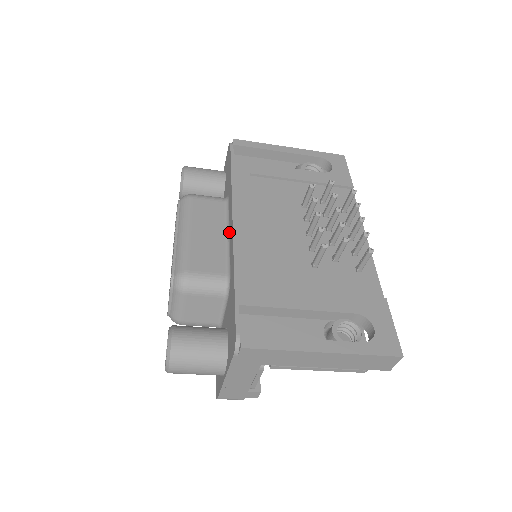
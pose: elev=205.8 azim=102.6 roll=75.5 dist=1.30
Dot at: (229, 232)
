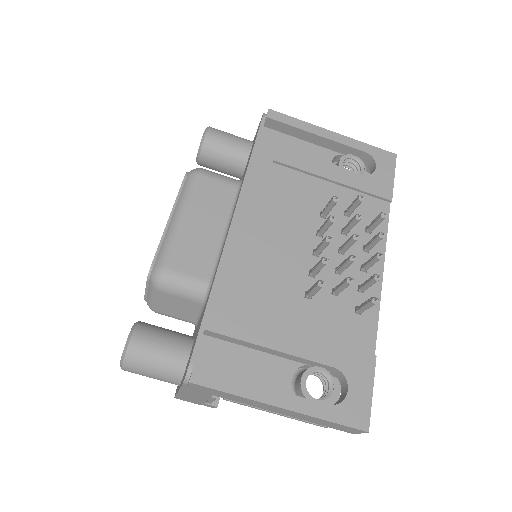
Dot at: (228, 229)
